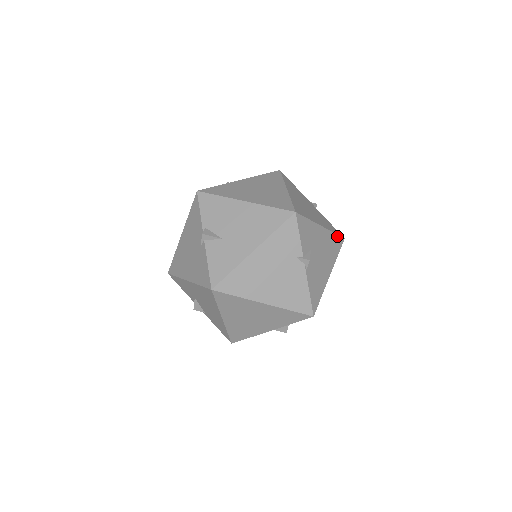
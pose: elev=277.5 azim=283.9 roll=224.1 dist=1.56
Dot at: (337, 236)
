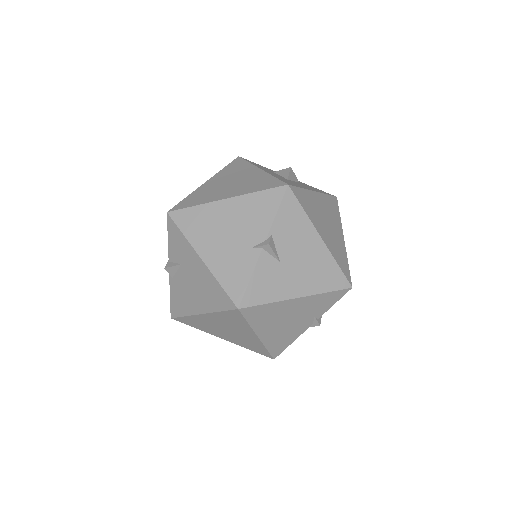
Dot at: occluded
